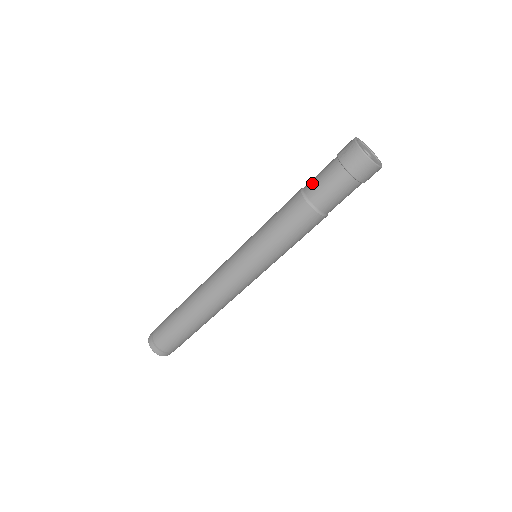
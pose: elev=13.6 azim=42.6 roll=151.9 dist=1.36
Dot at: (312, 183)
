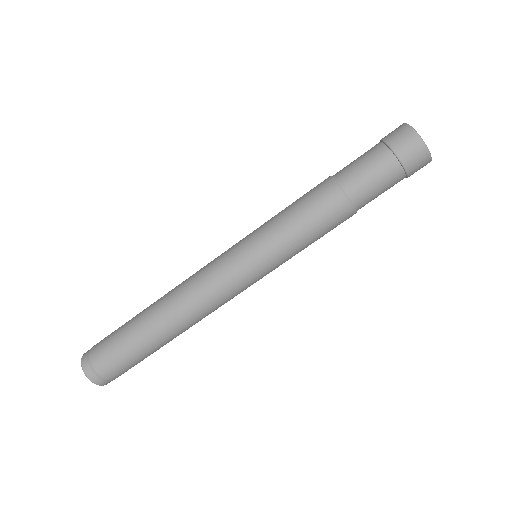
Dot at: occluded
